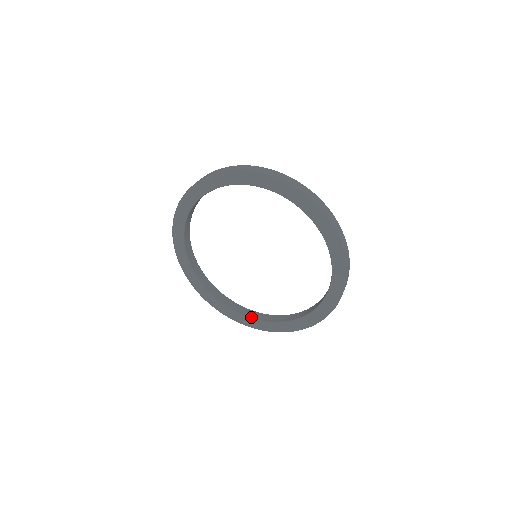
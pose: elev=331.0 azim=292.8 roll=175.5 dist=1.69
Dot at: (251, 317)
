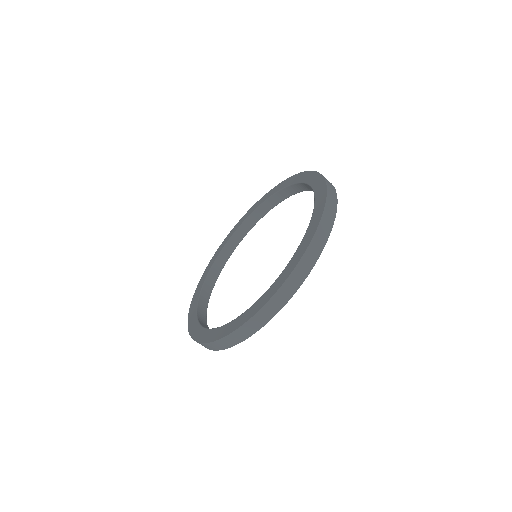
Dot at: (202, 325)
